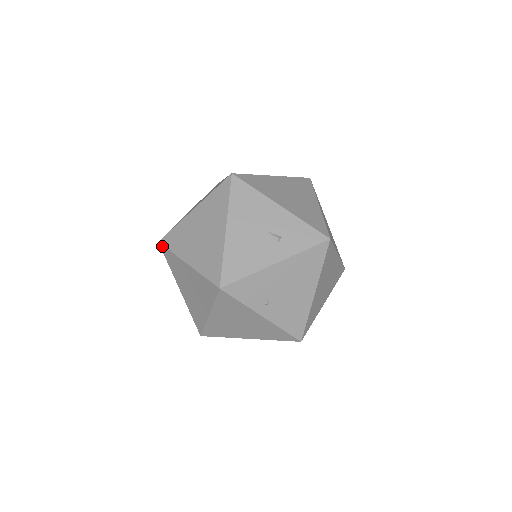
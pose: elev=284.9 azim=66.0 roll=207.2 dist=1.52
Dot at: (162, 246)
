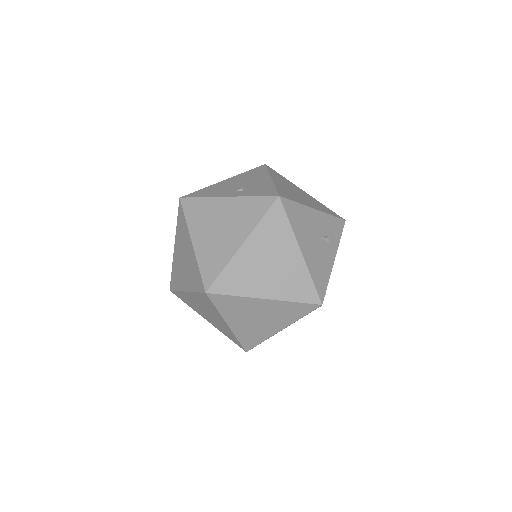
Dot at: (214, 295)
